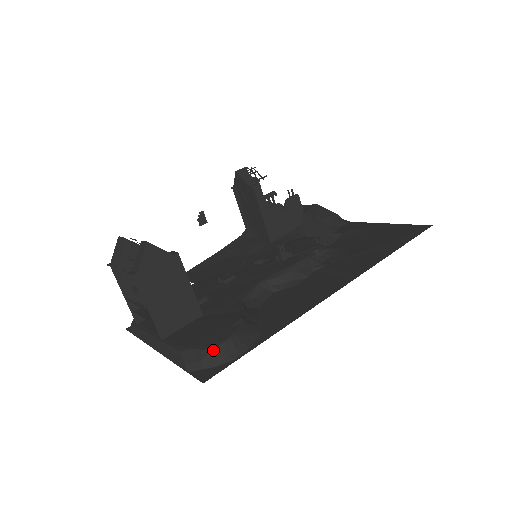
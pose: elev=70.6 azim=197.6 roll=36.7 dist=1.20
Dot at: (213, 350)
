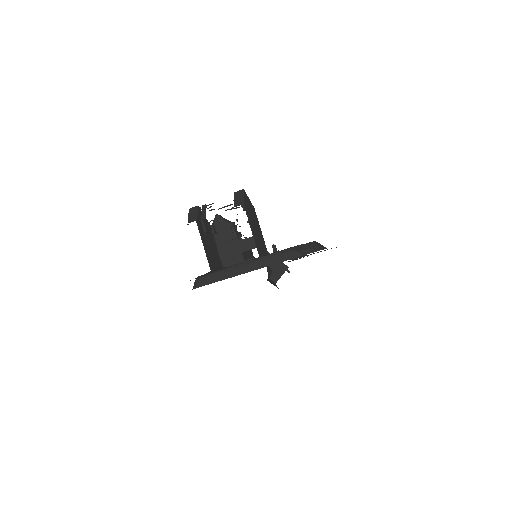
Dot at: (313, 243)
